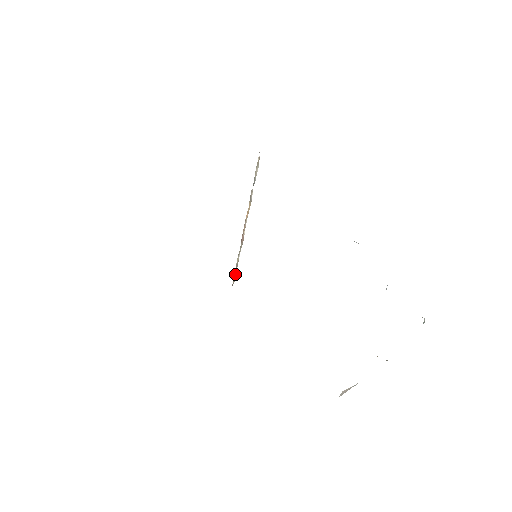
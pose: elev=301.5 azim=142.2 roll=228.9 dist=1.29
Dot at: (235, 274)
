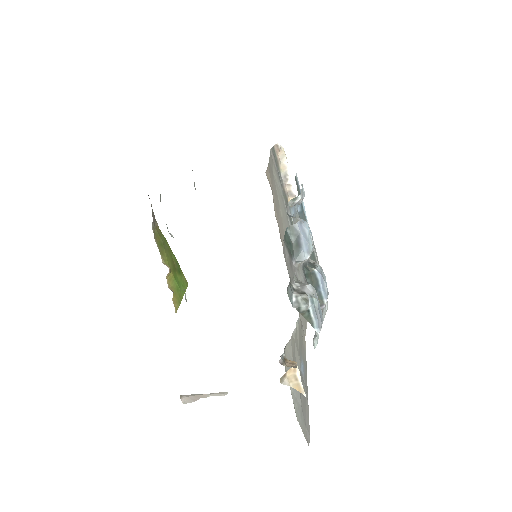
Dot at: occluded
